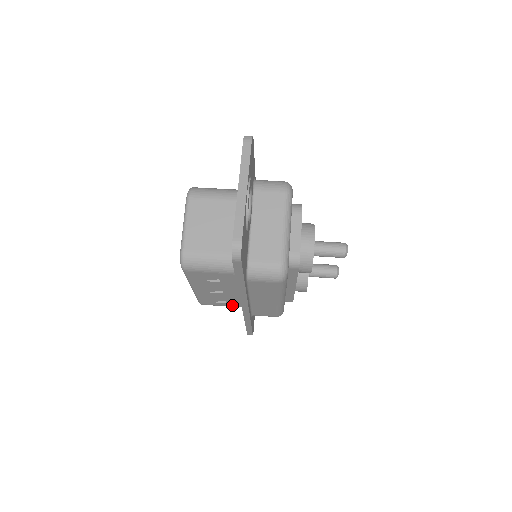
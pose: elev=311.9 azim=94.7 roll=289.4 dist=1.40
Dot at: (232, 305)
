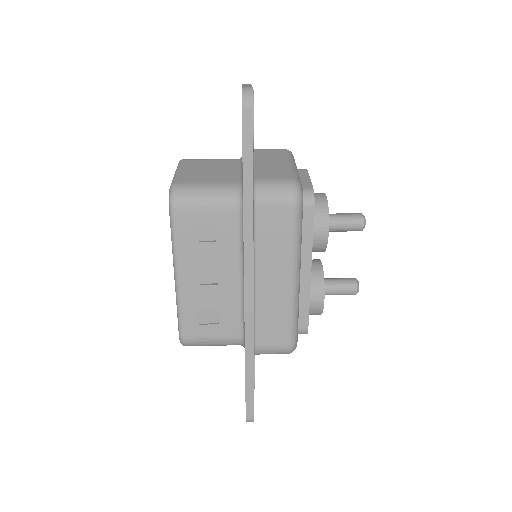
Dot at: (226, 332)
